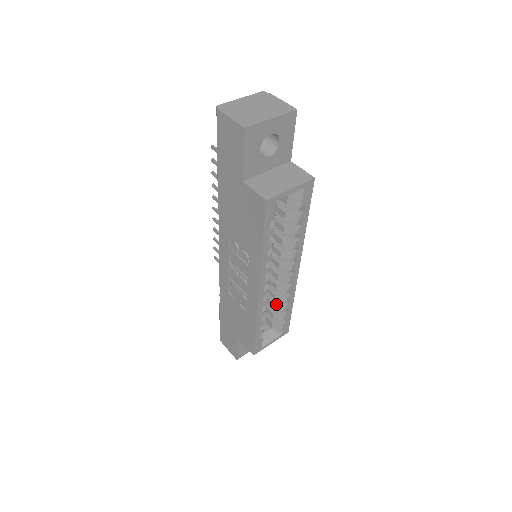
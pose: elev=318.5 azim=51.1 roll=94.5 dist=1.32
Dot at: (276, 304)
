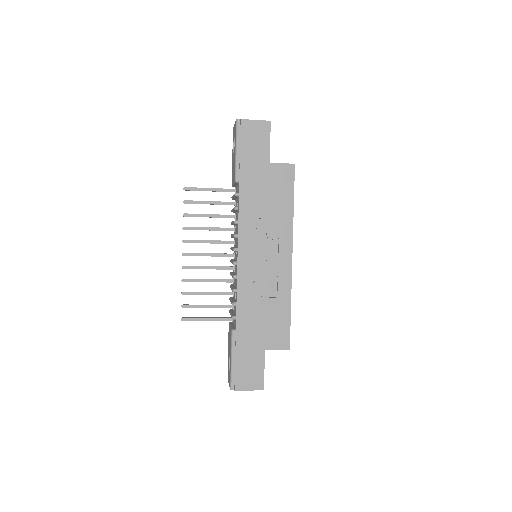
Dot at: occluded
